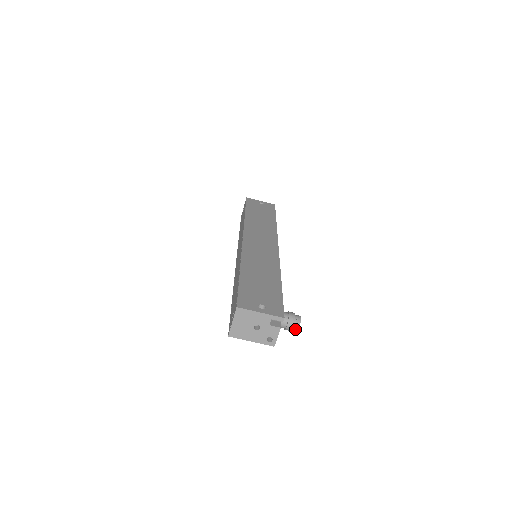
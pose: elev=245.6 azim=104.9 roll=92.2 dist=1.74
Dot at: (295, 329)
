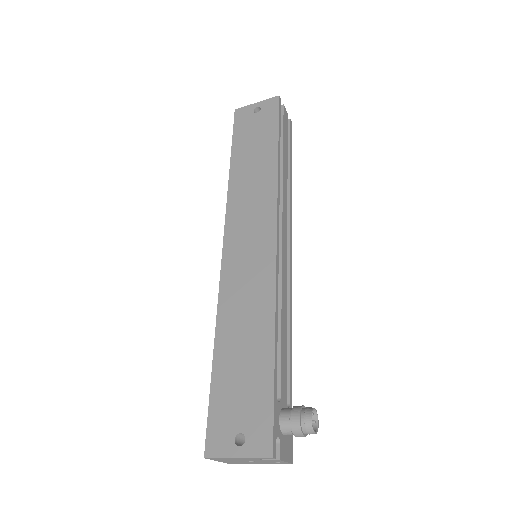
Dot at: (312, 433)
